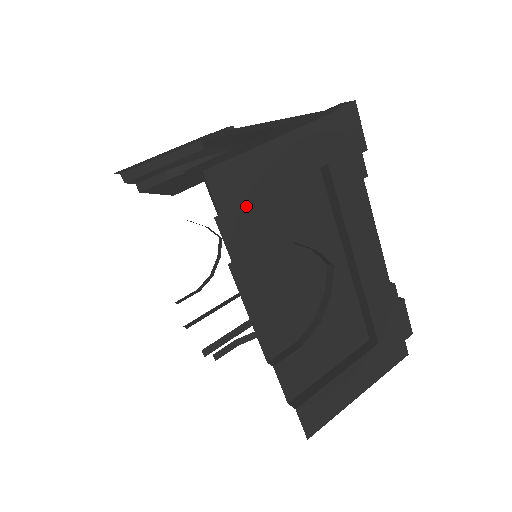
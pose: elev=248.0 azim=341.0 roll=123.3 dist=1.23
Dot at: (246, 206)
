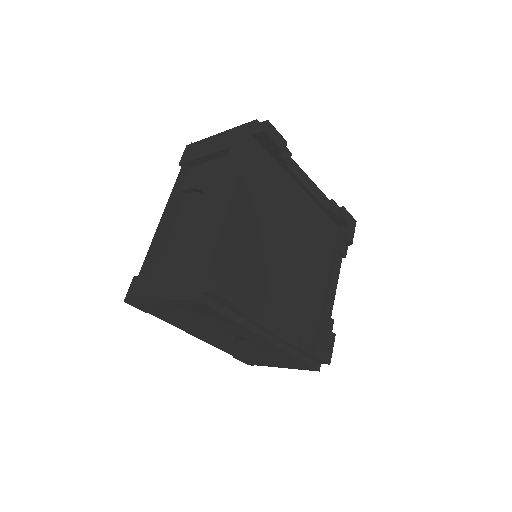
Dot at: occluded
